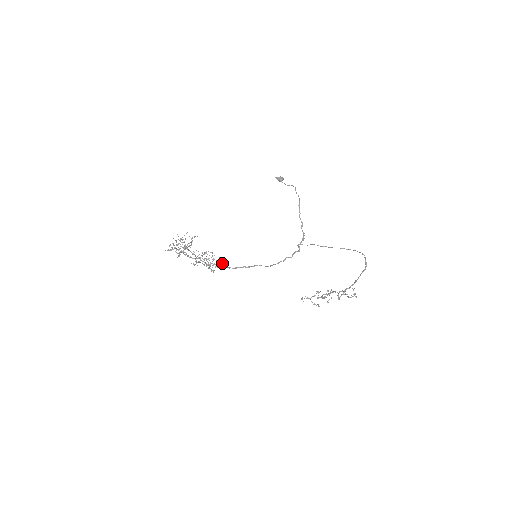
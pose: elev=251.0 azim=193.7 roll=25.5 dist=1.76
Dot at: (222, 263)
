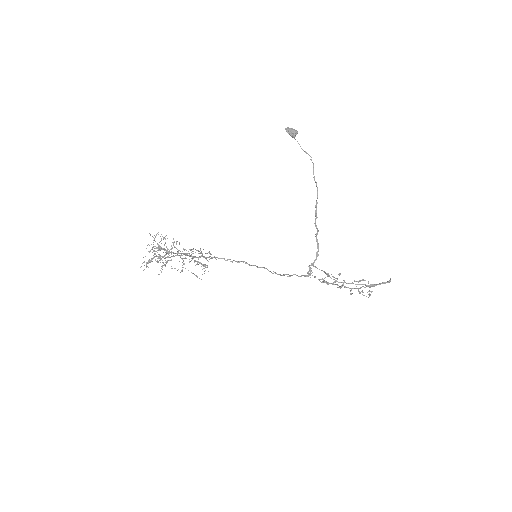
Dot at: (214, 257)
